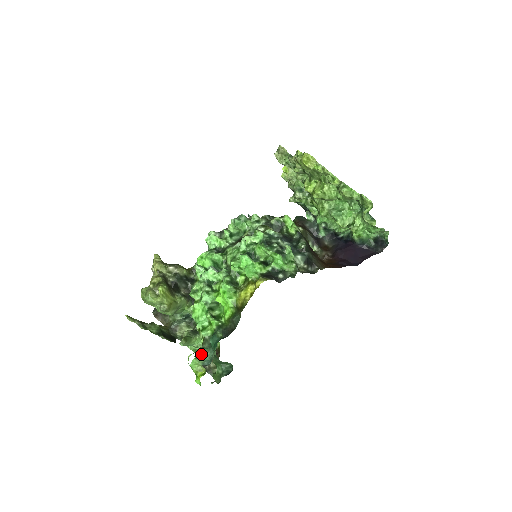
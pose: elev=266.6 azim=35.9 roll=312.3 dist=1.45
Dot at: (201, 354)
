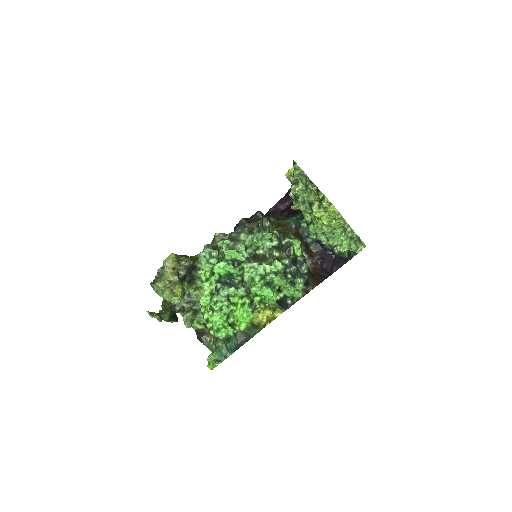
Dot at: (217, 352)
